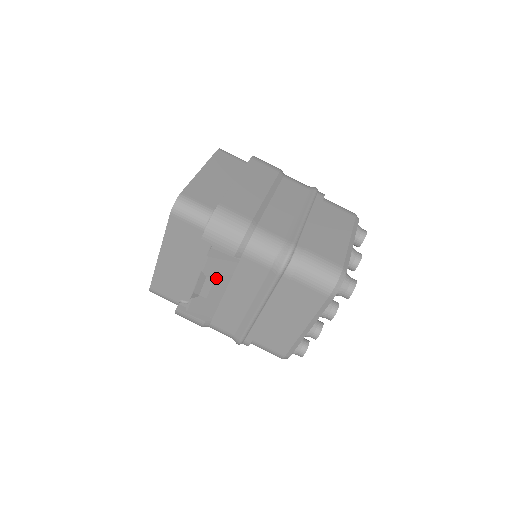
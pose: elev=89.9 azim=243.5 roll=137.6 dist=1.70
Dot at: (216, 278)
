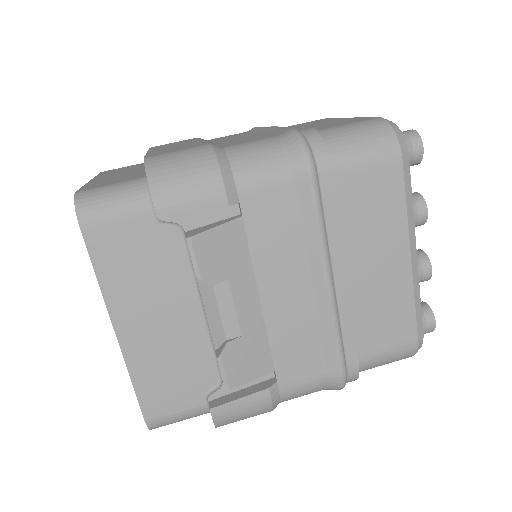
Dot at: (229, 277)
